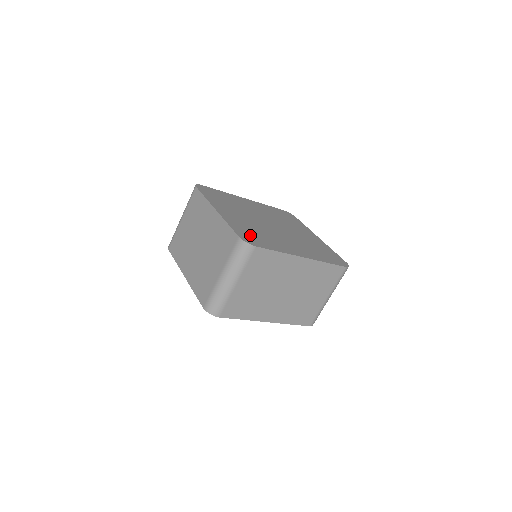
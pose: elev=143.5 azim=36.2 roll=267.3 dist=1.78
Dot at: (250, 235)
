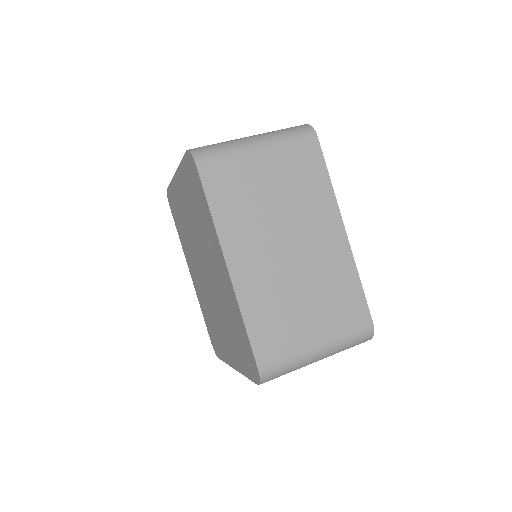
Dot at: occluded
